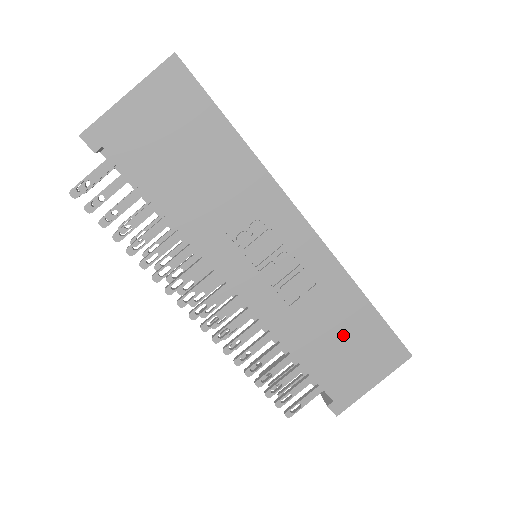
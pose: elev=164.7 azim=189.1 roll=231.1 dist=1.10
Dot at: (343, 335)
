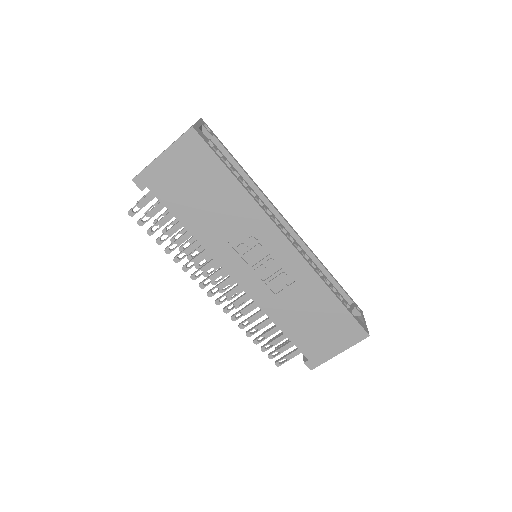
Dot at: (315, 317)
